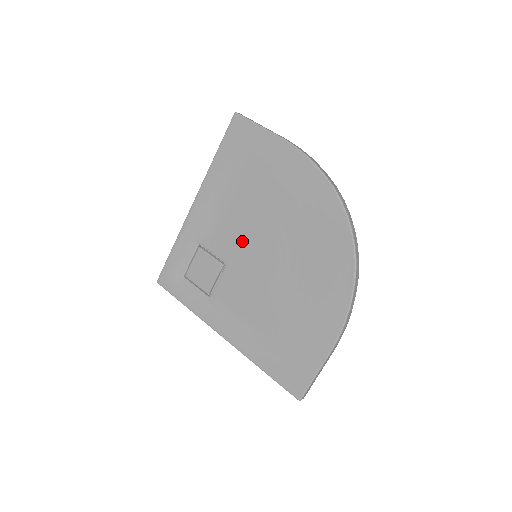
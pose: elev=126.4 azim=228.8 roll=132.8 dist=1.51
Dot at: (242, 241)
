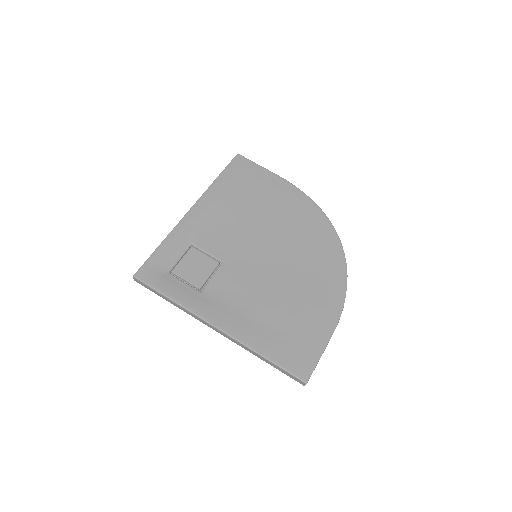
Dot at: (241, 244)
